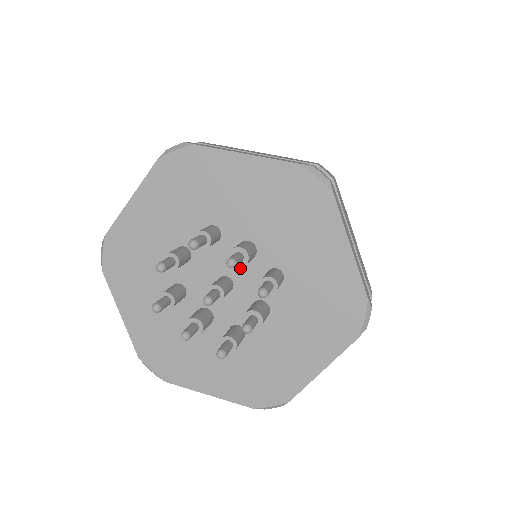
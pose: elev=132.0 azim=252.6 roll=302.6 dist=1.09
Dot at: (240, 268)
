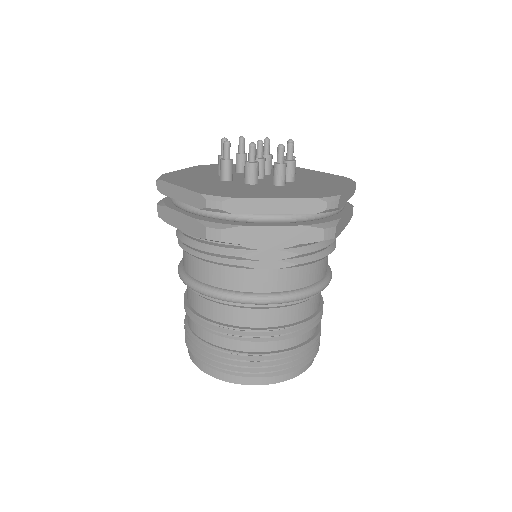
Dot at: (265, 176)
